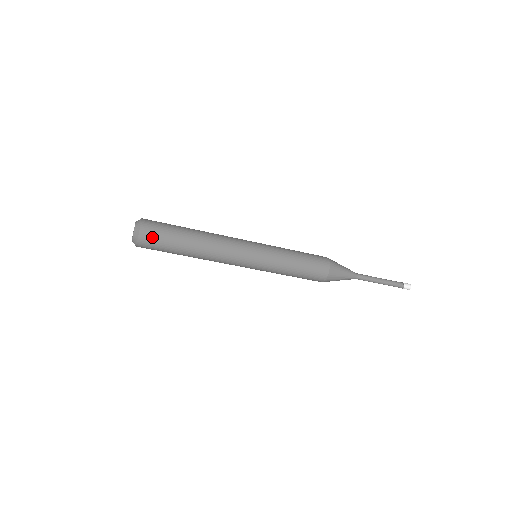
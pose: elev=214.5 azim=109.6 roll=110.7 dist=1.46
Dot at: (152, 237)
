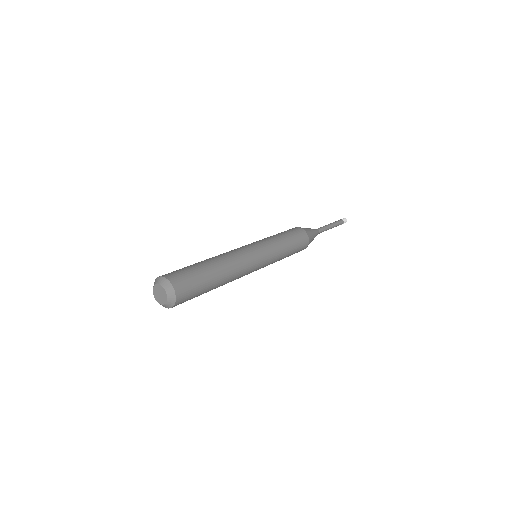
Dot at: (186, 298)
